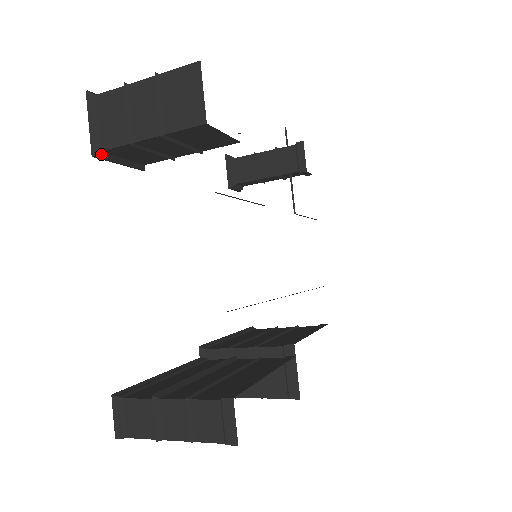
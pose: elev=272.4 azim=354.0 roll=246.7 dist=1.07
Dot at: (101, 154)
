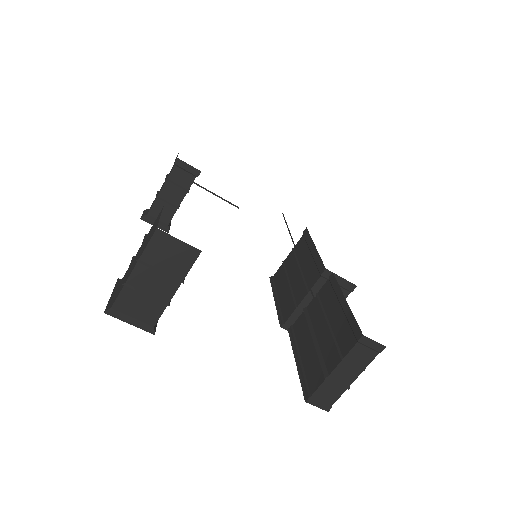
Dot at: (154, 327)
